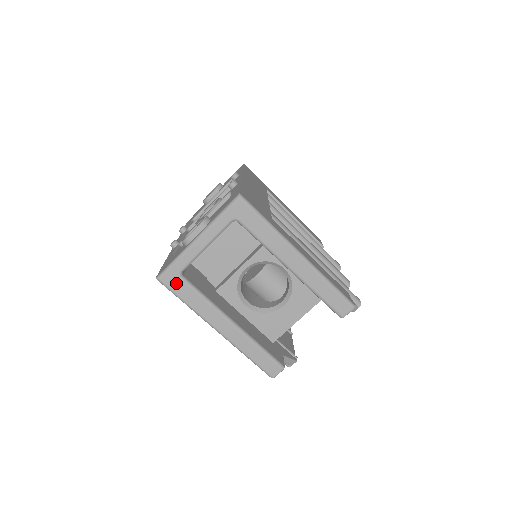
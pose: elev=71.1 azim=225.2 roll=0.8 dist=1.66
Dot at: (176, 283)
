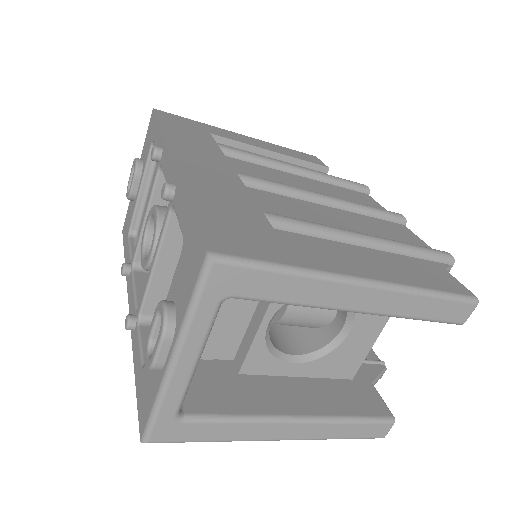
Dot at: (179, 431)
